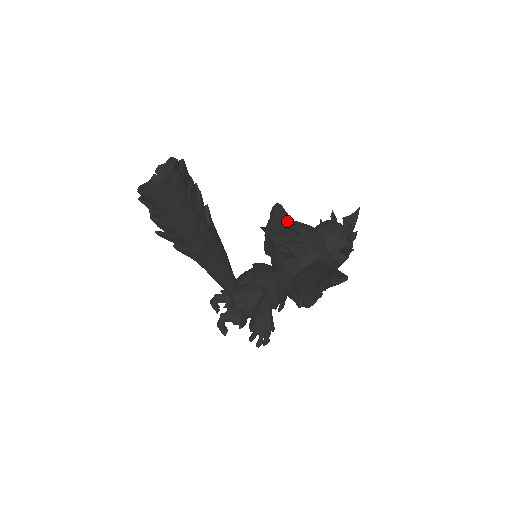
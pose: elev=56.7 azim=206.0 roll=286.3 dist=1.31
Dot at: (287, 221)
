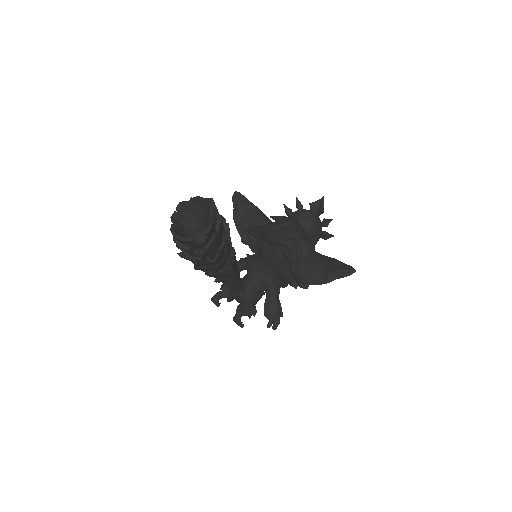
Dot at: (254, 210)
